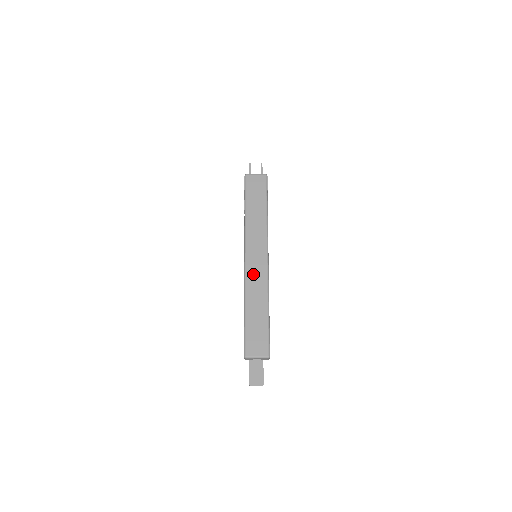
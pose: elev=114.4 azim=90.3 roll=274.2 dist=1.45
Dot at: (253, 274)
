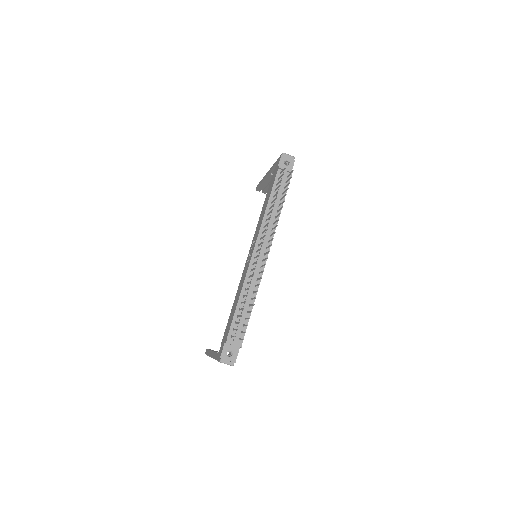
Dot at: occluded
